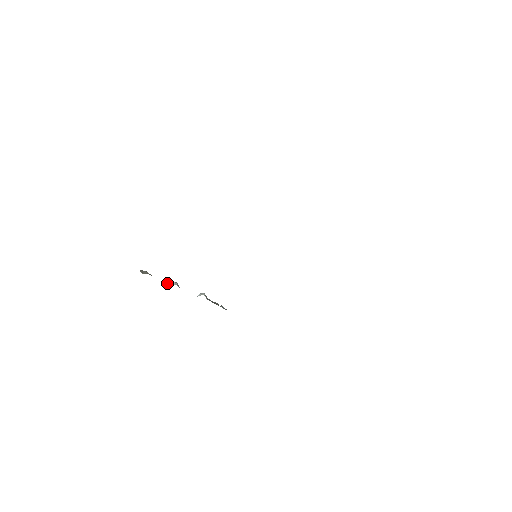
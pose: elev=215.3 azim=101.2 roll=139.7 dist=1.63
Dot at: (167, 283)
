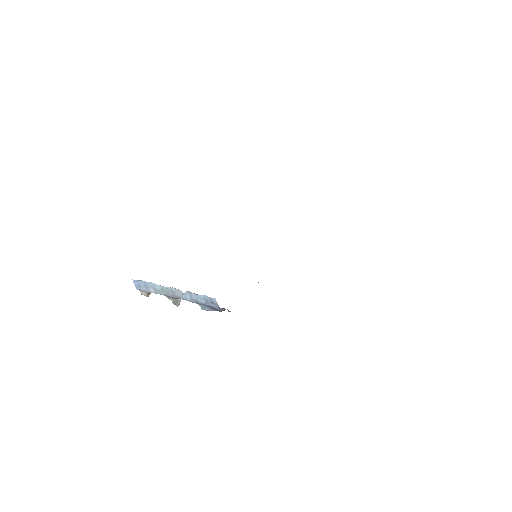
Dot at: (167, 297)
